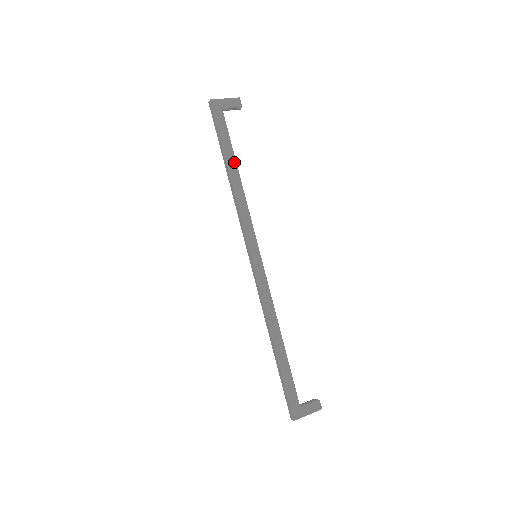
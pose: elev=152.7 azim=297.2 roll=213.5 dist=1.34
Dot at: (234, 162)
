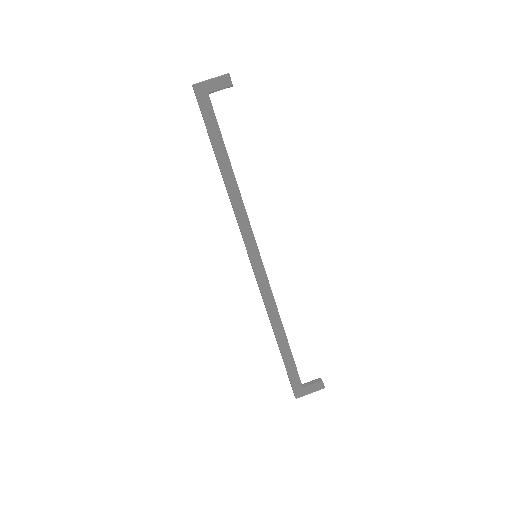
Dot at: (226, 158)
